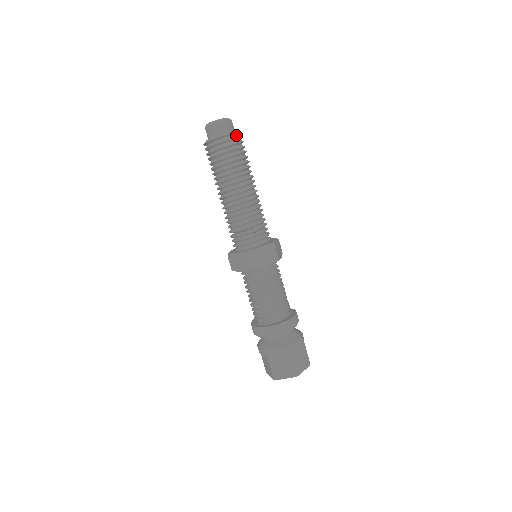
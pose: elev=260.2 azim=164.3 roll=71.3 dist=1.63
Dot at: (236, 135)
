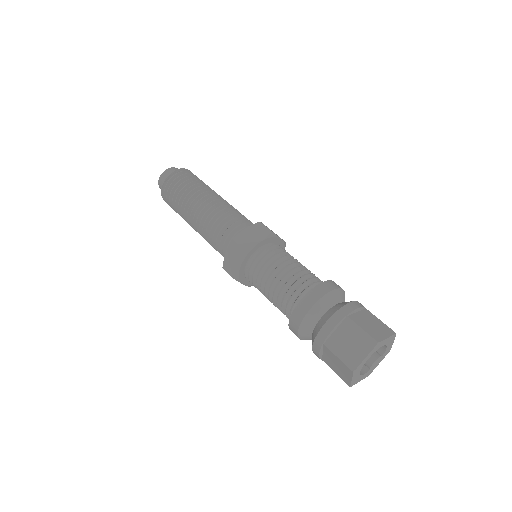
Dot at: occluded
